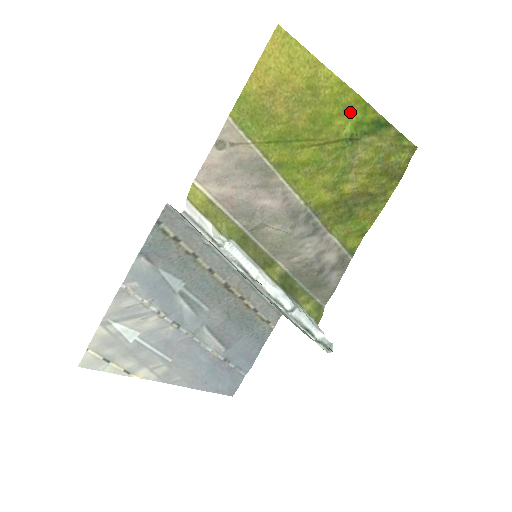
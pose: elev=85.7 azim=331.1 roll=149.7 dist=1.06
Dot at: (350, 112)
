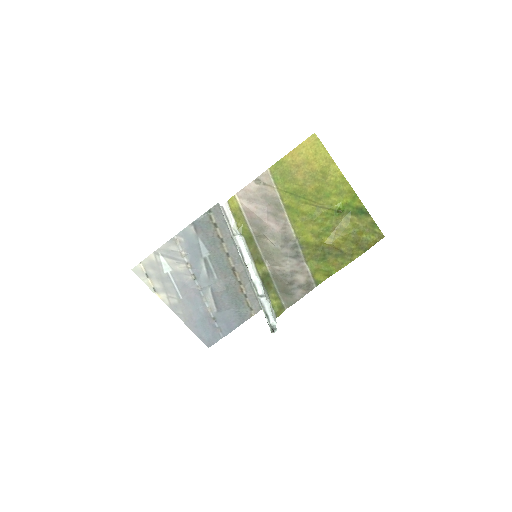
Dot at: (343, 196)
